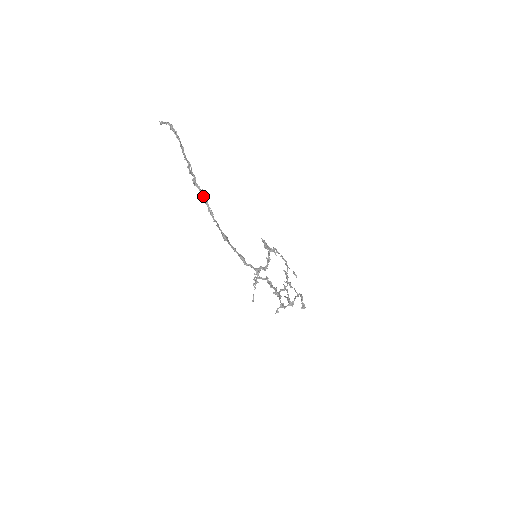
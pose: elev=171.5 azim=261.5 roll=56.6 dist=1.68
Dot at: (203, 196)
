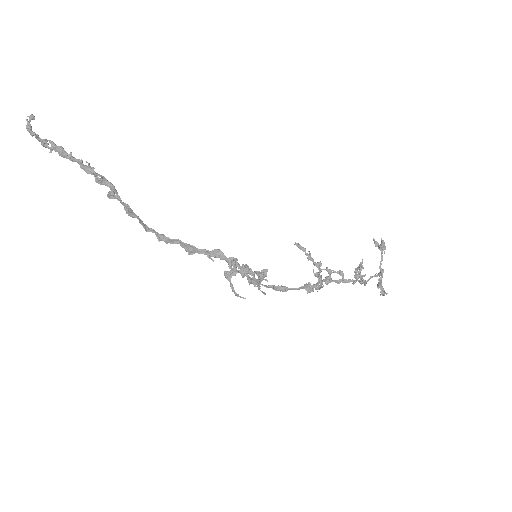
Dot at: (131, 213)
